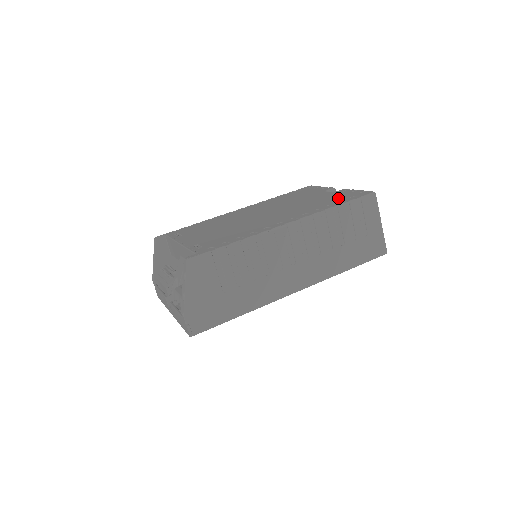
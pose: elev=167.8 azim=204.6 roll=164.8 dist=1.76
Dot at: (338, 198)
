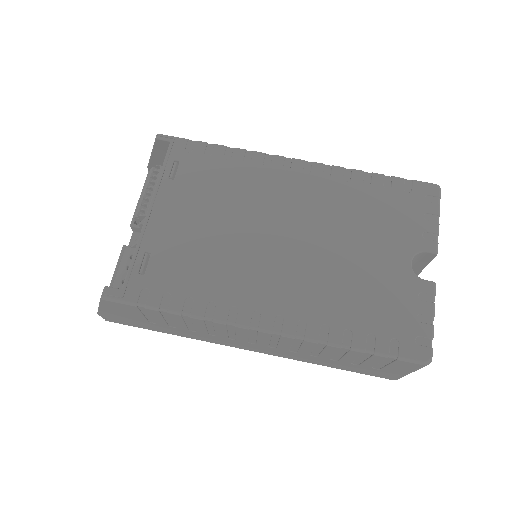
Dot at: (383, 318)
